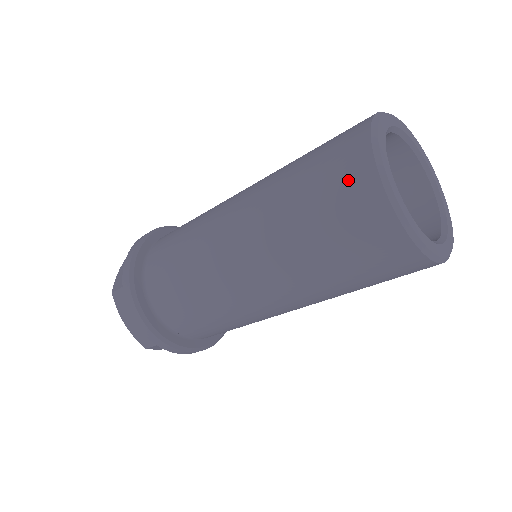
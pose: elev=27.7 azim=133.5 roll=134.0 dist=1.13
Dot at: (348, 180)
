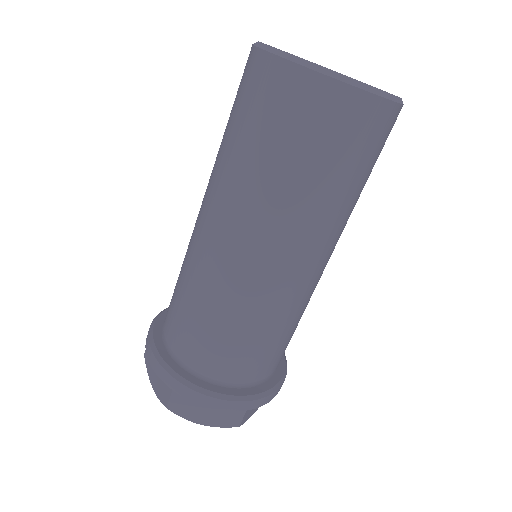
Dot at: (243, 74)
